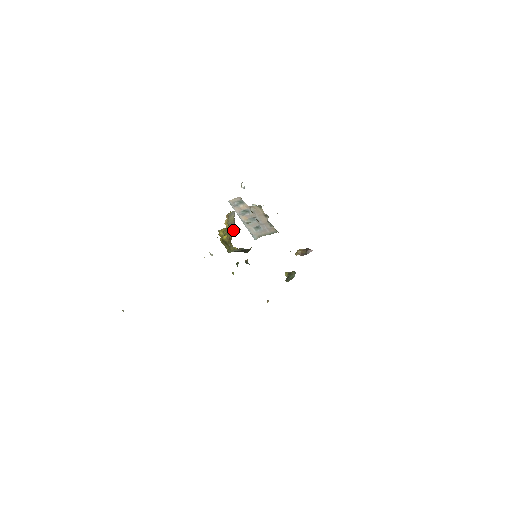
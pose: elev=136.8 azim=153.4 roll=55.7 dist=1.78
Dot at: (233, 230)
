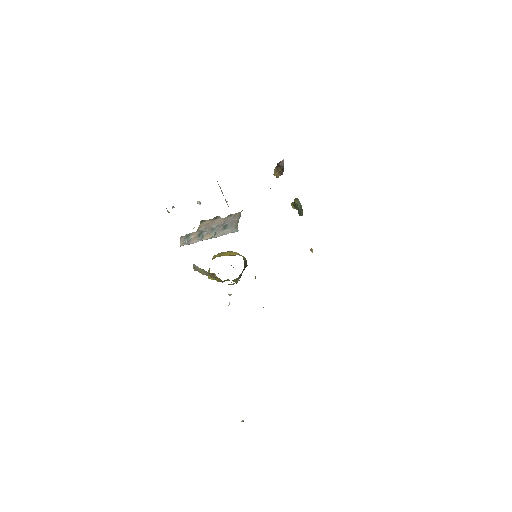
Dot at: (214, 276)
